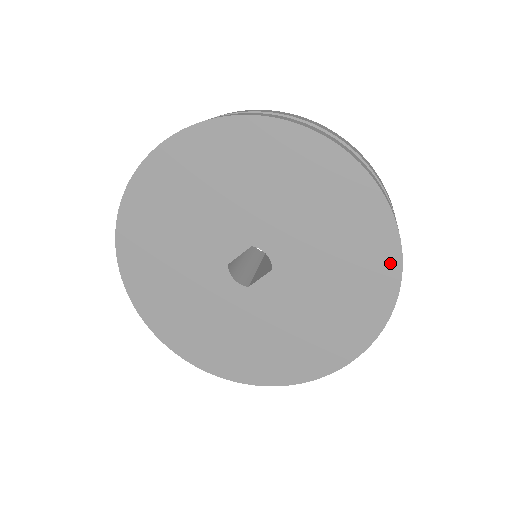
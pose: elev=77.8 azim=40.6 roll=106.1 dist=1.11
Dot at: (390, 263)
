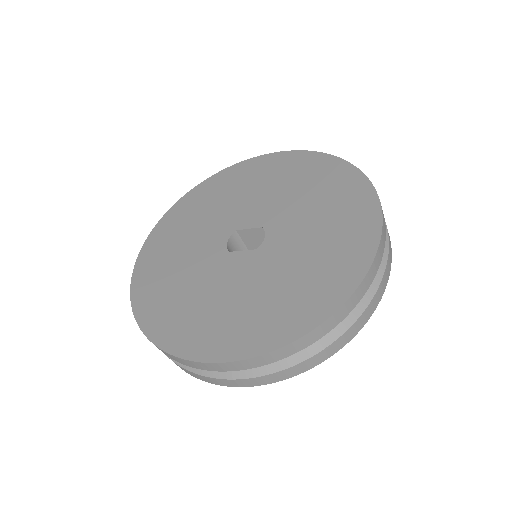
Dot at: (338, 294)
